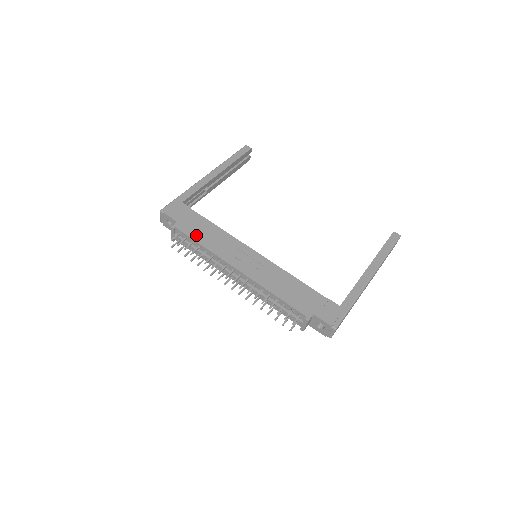
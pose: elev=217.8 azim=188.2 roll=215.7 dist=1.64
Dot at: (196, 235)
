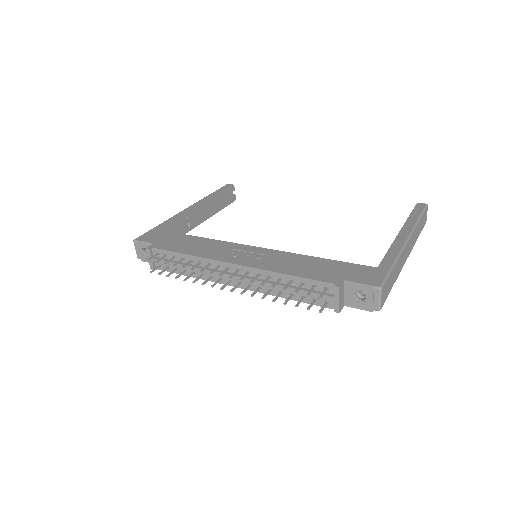
Dot at: (177, 248)
